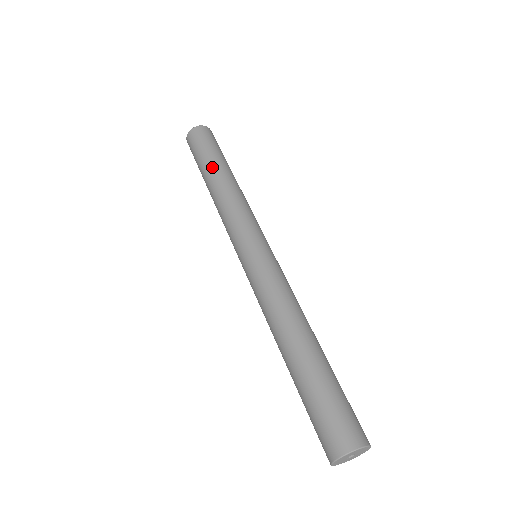
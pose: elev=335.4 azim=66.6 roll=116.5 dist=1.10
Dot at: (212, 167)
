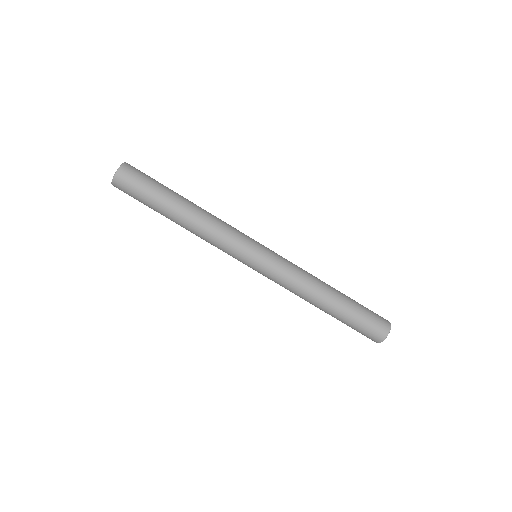
Dot at: (172, 205)
